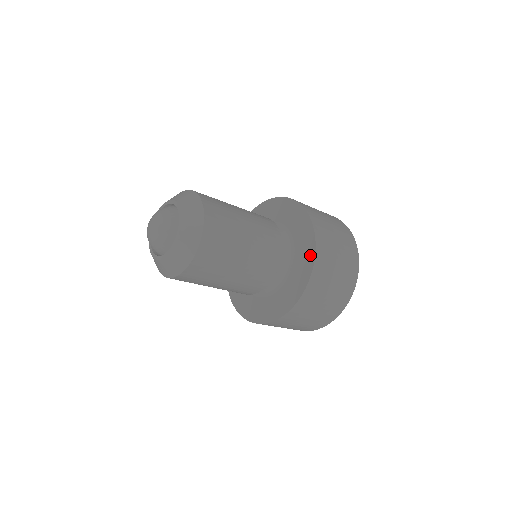
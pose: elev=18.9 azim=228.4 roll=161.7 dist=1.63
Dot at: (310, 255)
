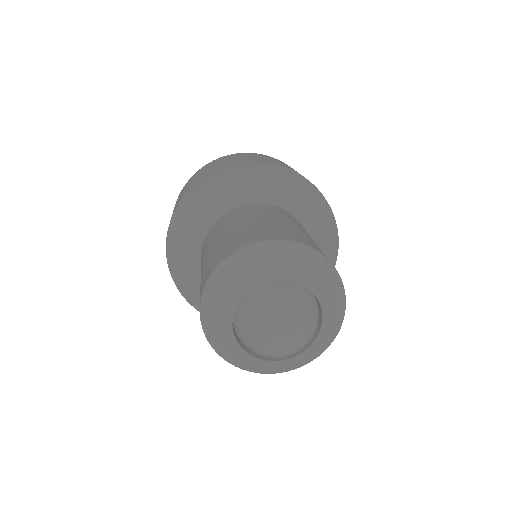
Dot at: occluded
